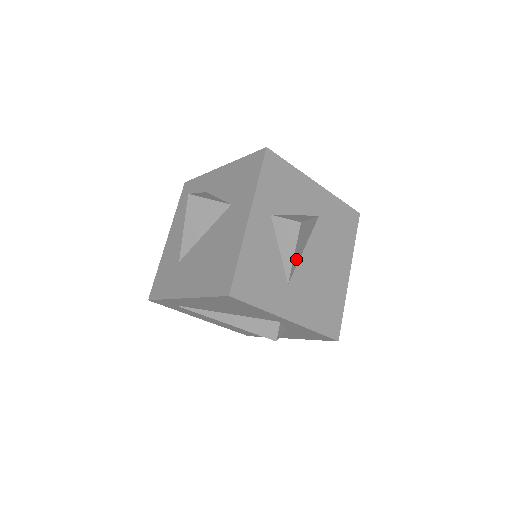
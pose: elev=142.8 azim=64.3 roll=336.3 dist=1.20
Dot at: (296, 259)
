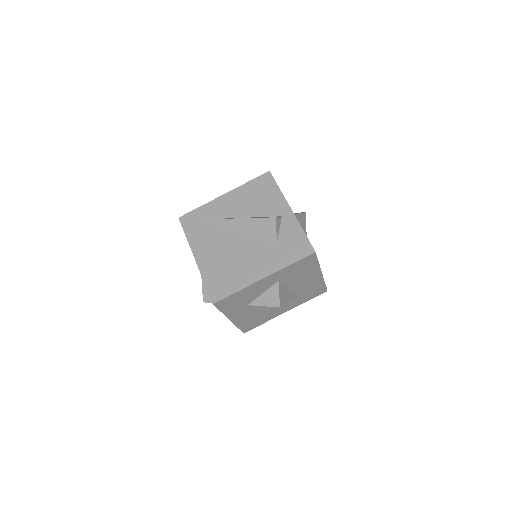
Dot at: occluded
